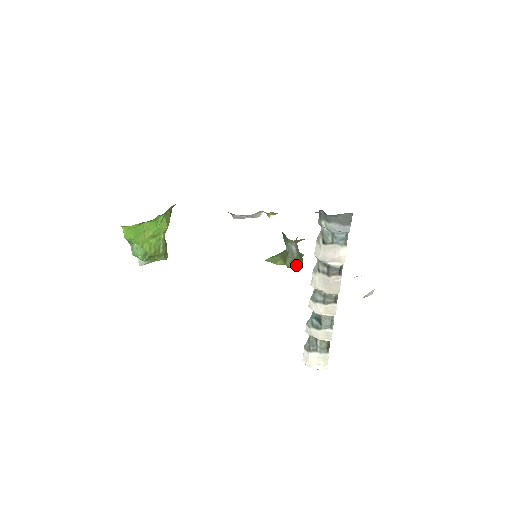
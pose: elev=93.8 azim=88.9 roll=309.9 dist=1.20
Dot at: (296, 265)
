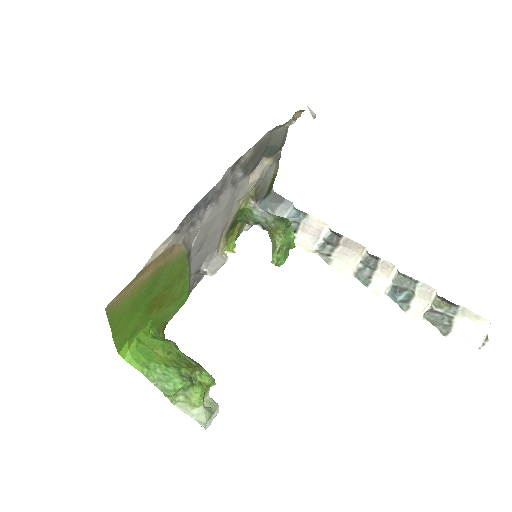
Dot at: (284, 221)
